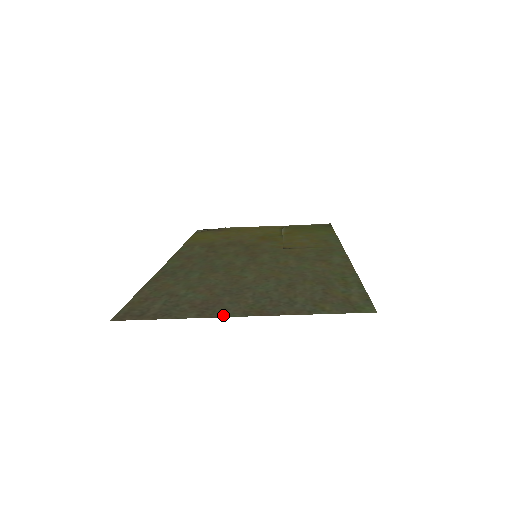
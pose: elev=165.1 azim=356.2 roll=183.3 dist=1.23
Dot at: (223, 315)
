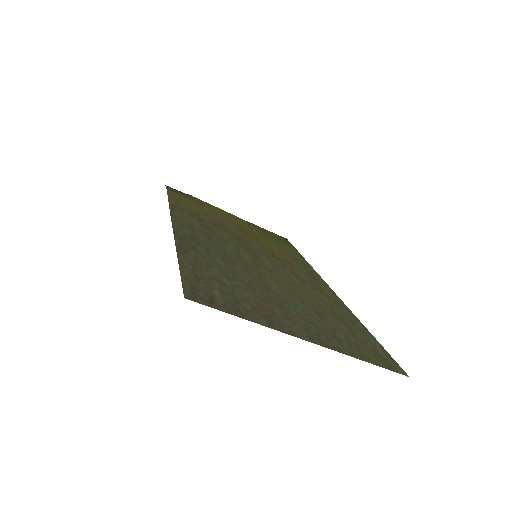
Dot at: (293, 334)
